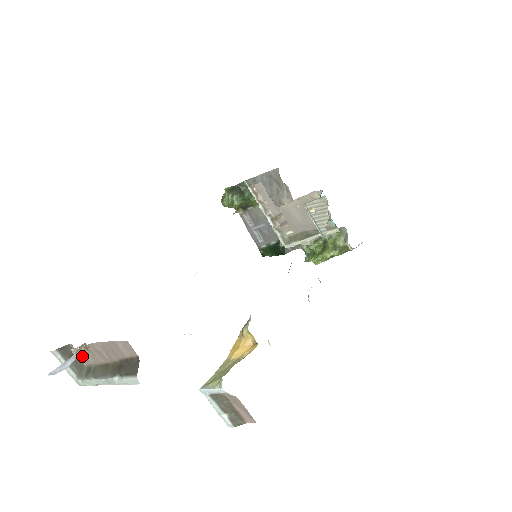
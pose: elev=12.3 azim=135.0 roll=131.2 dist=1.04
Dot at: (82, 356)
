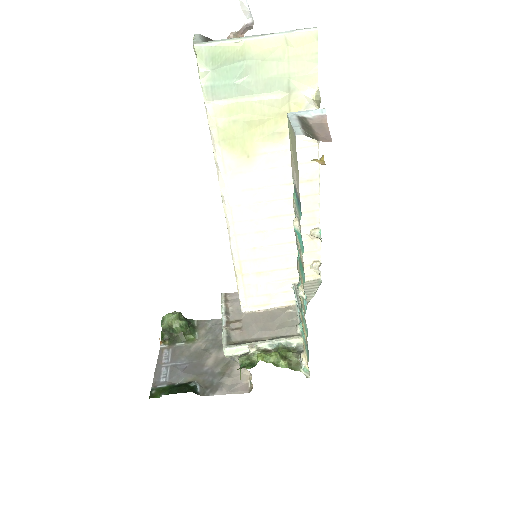
Dot at: occluded
